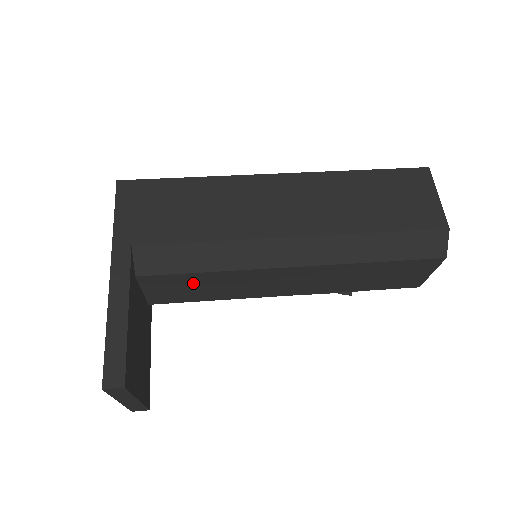
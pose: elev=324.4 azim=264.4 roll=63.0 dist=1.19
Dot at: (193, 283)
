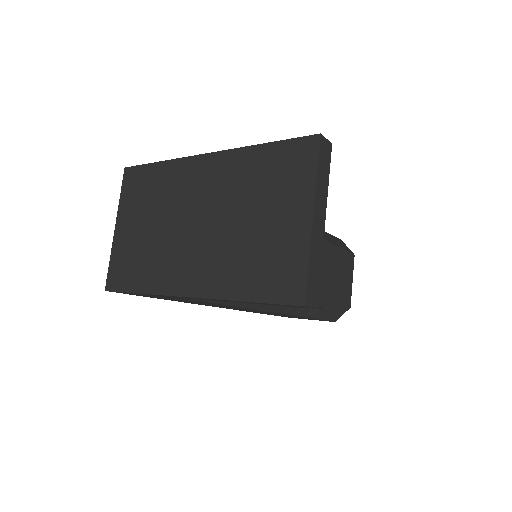
Dot at: occluded
